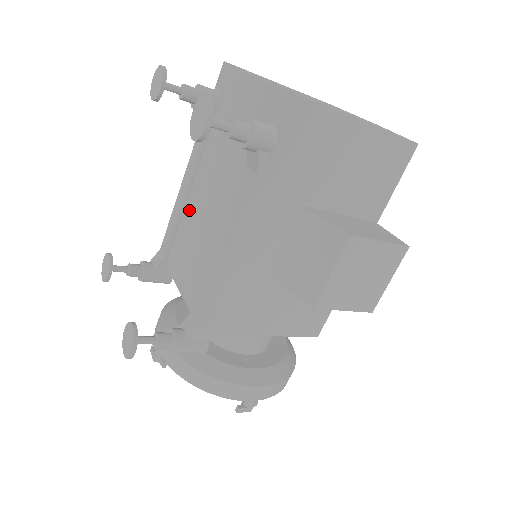
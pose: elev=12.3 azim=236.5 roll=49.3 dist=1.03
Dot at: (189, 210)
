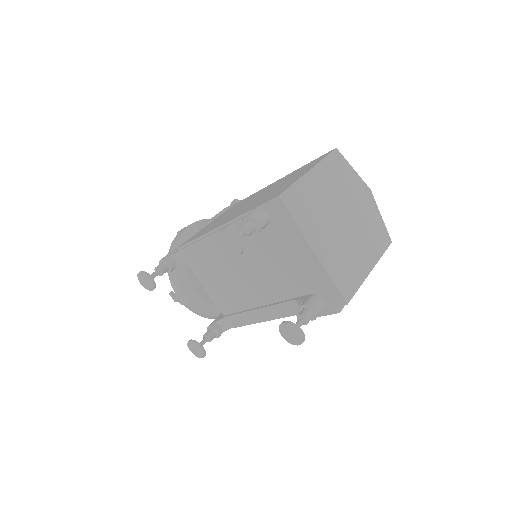
Dot at: (219, 256)
